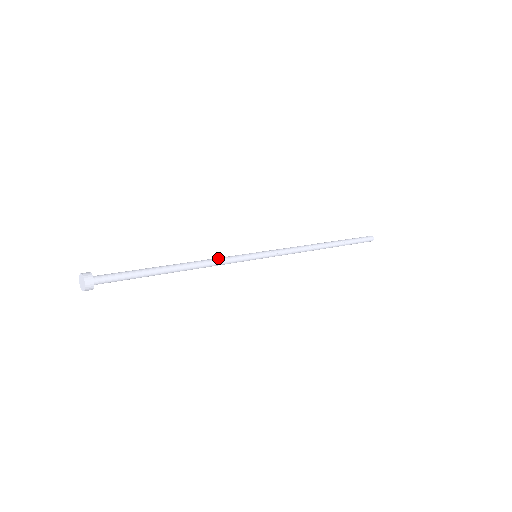
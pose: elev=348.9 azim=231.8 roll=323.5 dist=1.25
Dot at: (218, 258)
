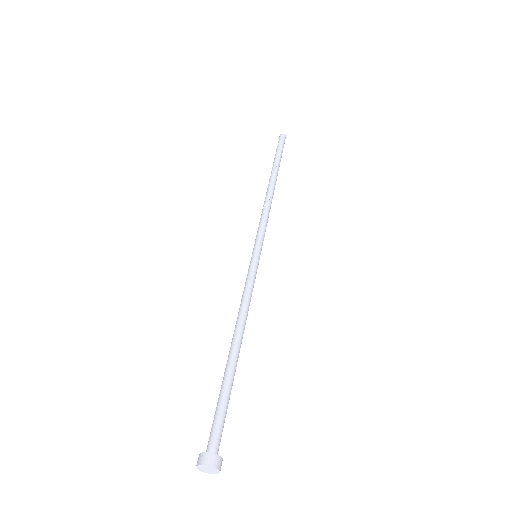
Dot at: (246, 296)
